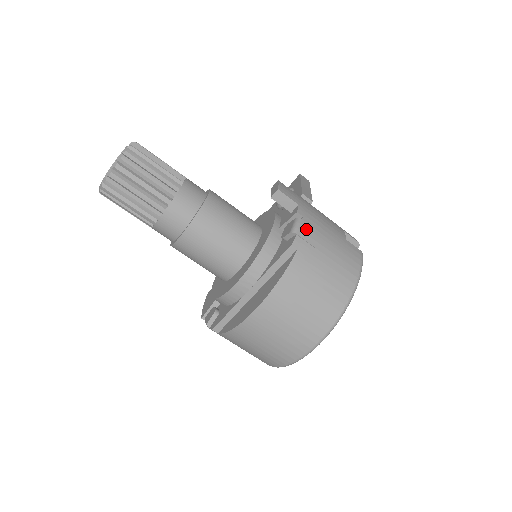
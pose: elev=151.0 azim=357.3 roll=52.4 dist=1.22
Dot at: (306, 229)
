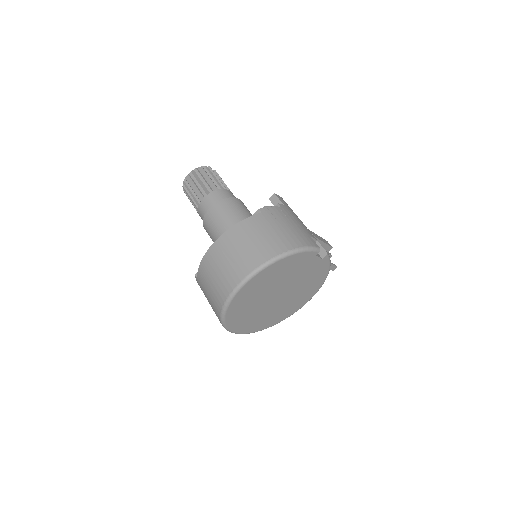
Dot at: (277, 210)
